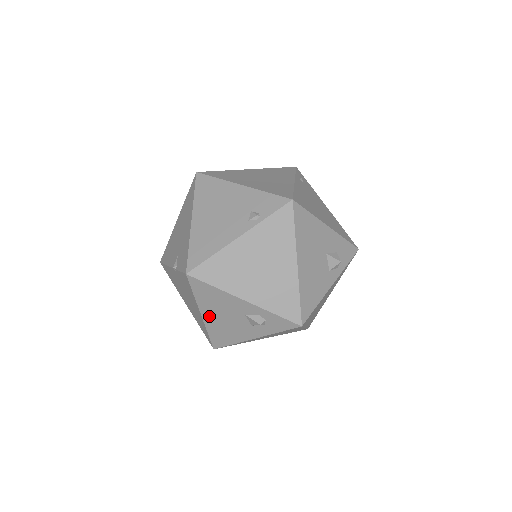
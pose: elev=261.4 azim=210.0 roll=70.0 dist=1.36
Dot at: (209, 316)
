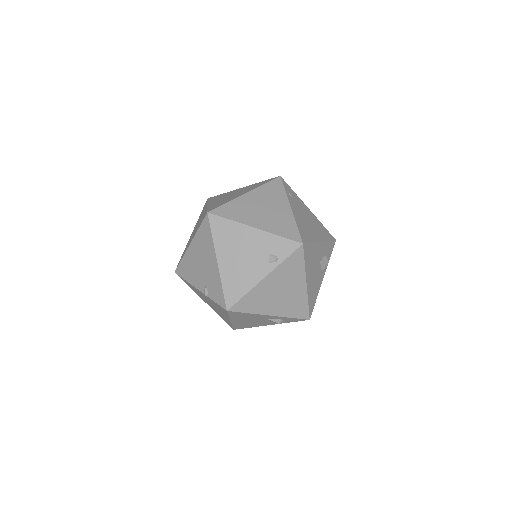
Dot at: (237, 321)
